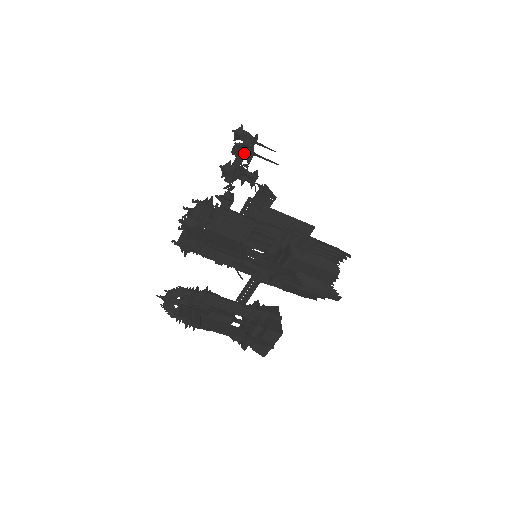
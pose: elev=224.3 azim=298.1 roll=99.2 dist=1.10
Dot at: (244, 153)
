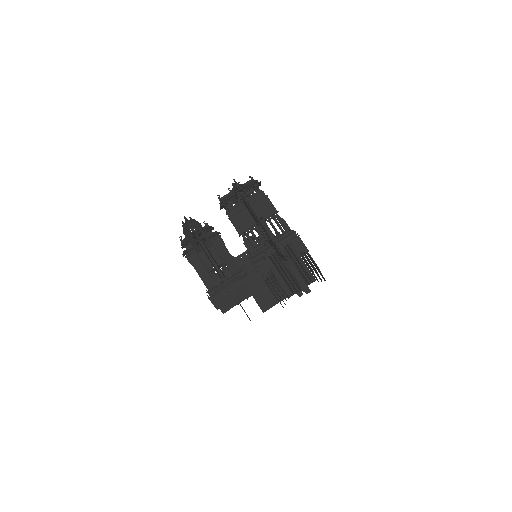
Dot at: occluded
